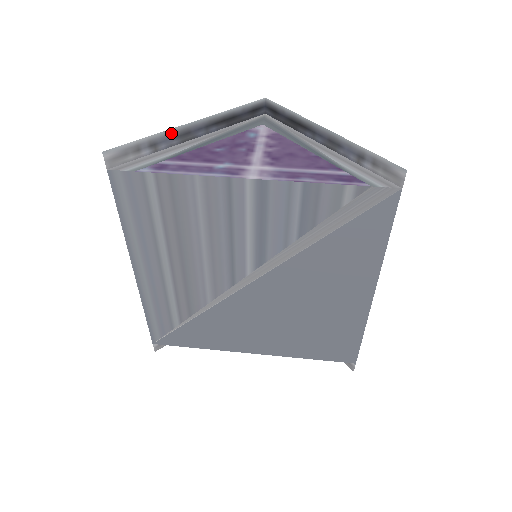
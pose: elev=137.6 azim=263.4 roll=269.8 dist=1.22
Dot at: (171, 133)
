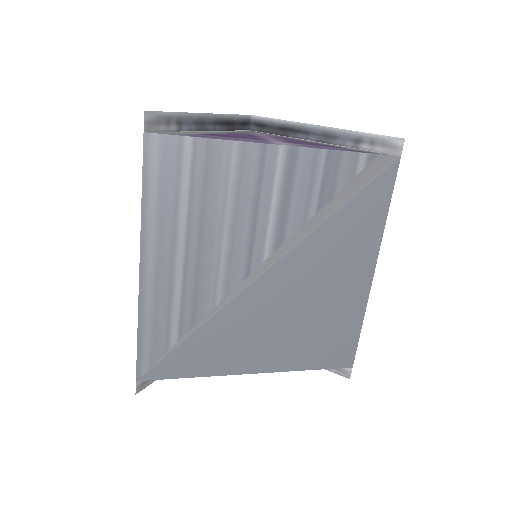
Dot at: (192, 117)
